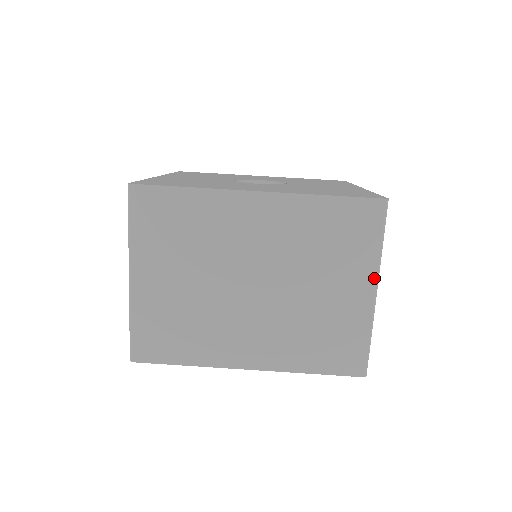
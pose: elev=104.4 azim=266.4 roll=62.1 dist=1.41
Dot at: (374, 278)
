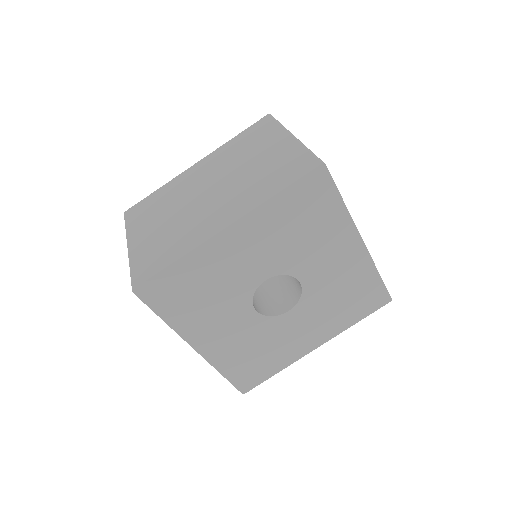
Dot at: occluded
